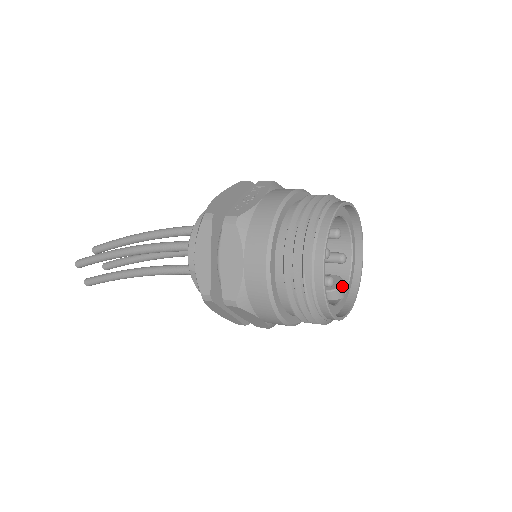
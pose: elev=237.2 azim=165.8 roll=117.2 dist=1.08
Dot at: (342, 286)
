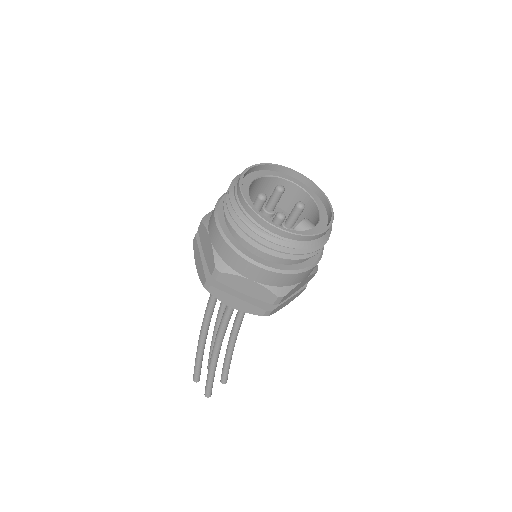
Dot at: (304, 220)
